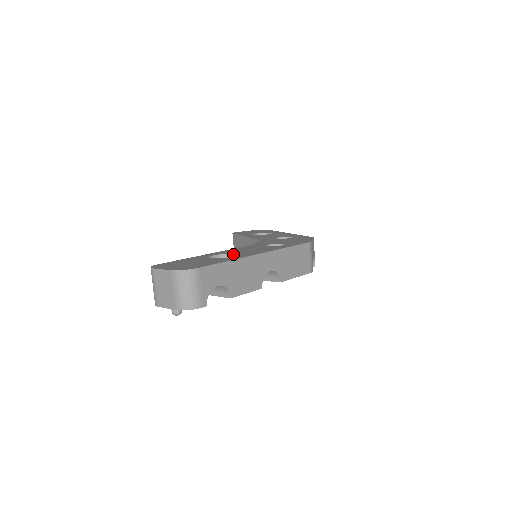
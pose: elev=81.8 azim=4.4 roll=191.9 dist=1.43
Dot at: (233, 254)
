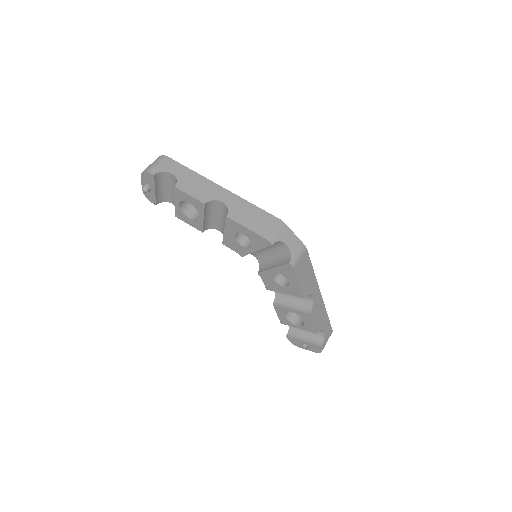
Dot at: occluded
